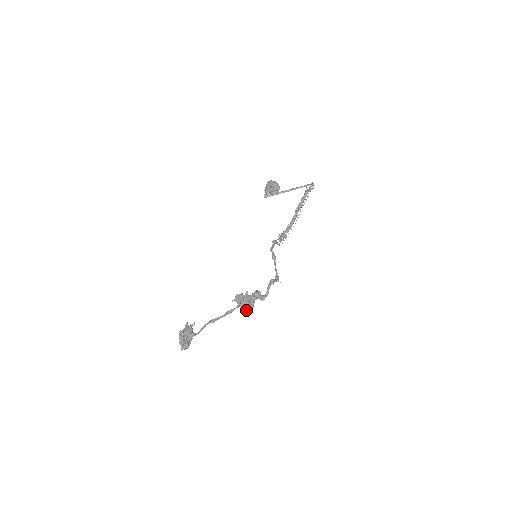
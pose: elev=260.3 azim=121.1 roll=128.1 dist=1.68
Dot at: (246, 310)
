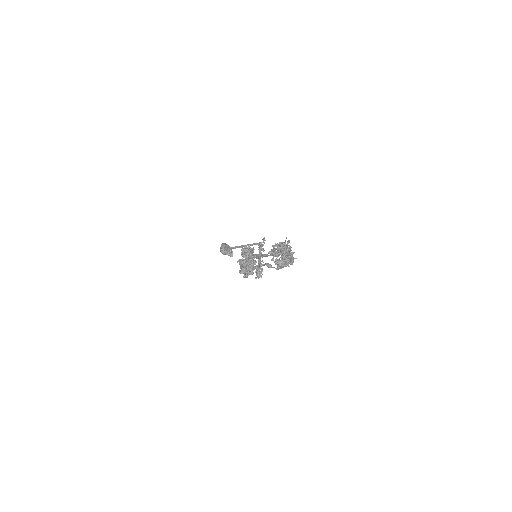
Dot at: (287, 256)
